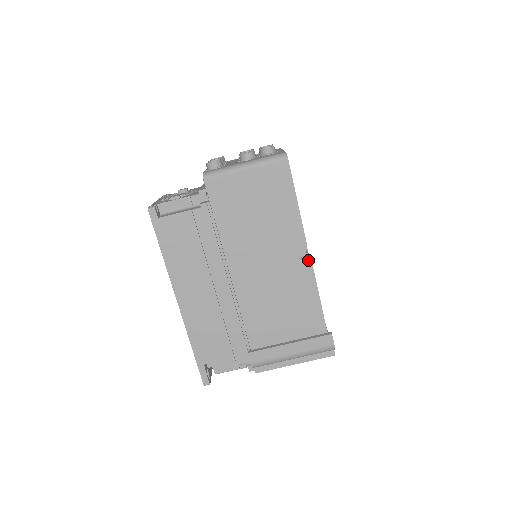
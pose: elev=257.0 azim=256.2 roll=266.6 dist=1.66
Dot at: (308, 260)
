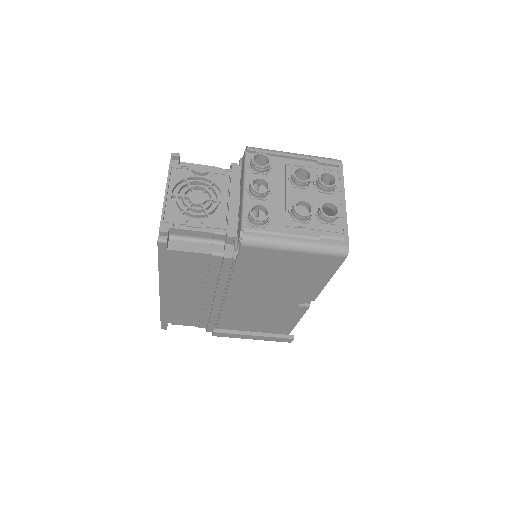
Dot at: (308, 306)
